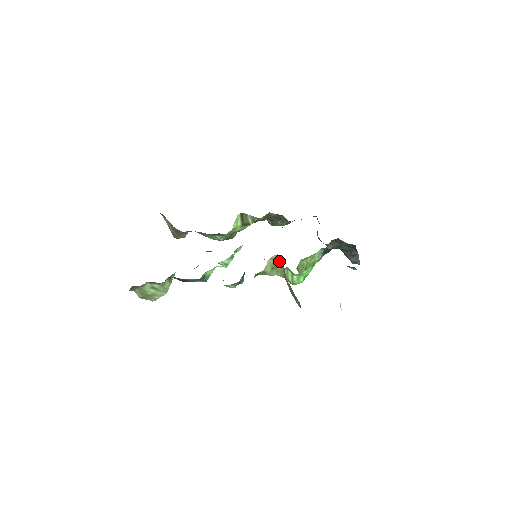
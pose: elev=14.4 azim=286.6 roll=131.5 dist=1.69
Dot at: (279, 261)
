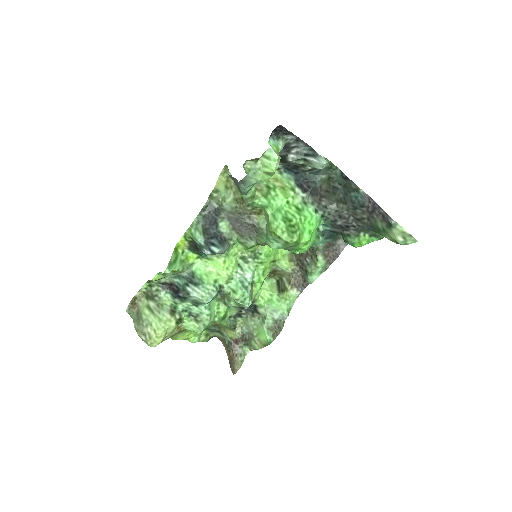
Dot at: occluded
